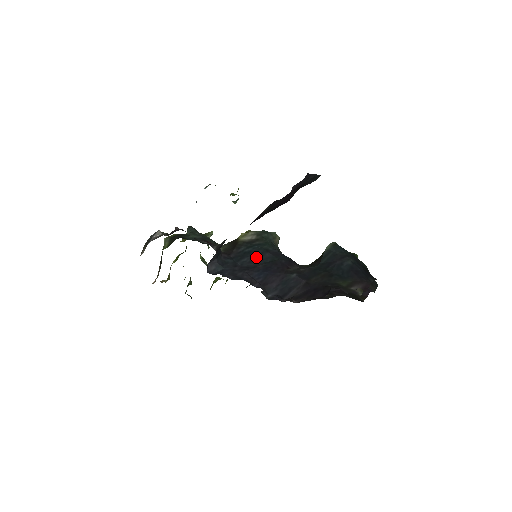
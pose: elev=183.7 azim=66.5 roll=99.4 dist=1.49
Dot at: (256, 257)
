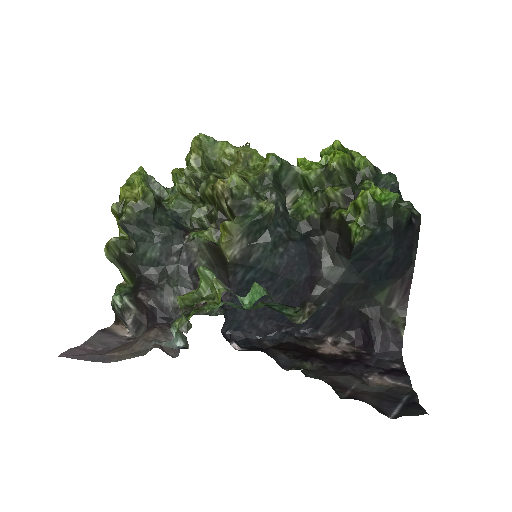
Dot at: (267, 289)
